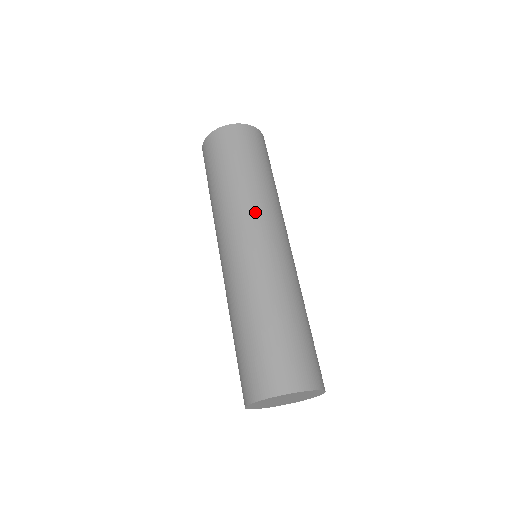
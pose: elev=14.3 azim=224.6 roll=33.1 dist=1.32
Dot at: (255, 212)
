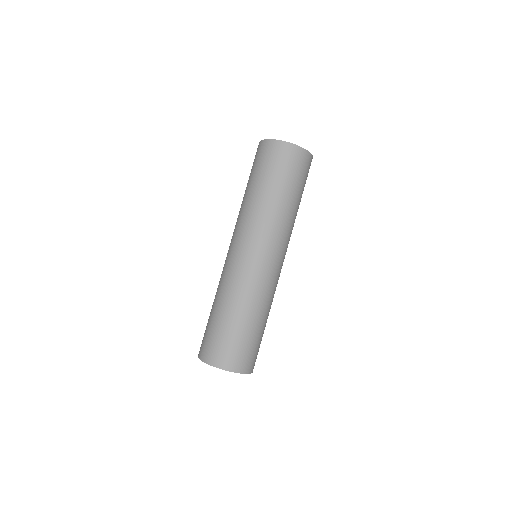
Dot at: (254, 228)
